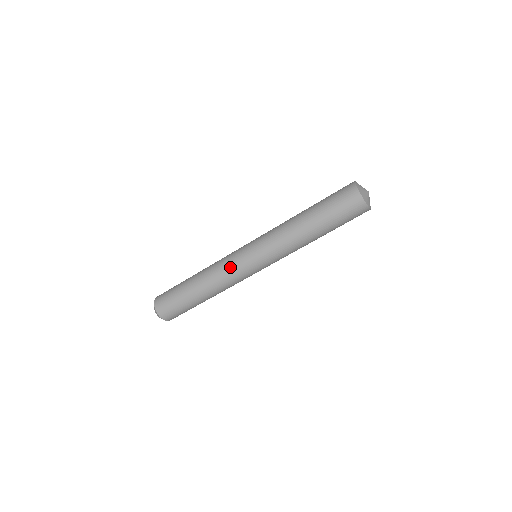
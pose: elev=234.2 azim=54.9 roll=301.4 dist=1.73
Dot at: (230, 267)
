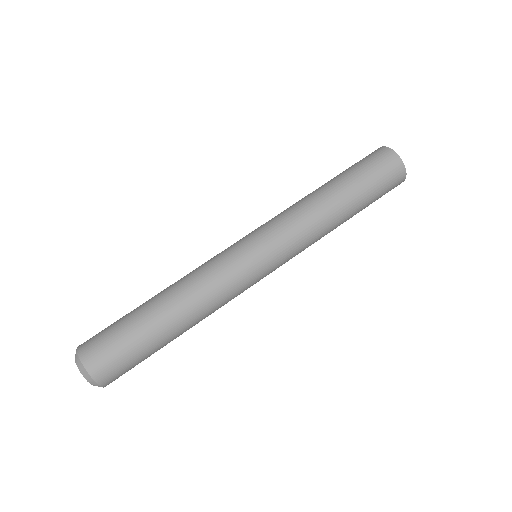
Dot at: occluded
